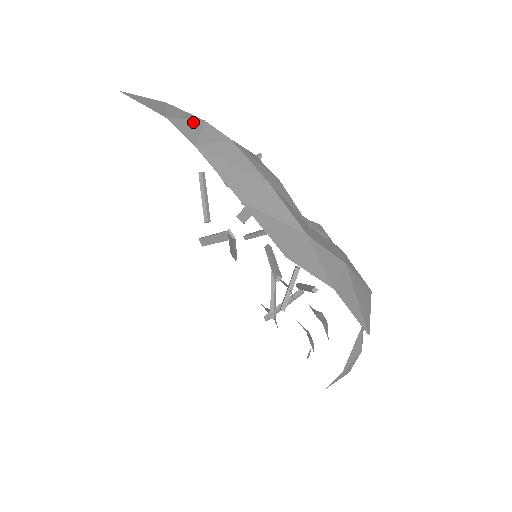
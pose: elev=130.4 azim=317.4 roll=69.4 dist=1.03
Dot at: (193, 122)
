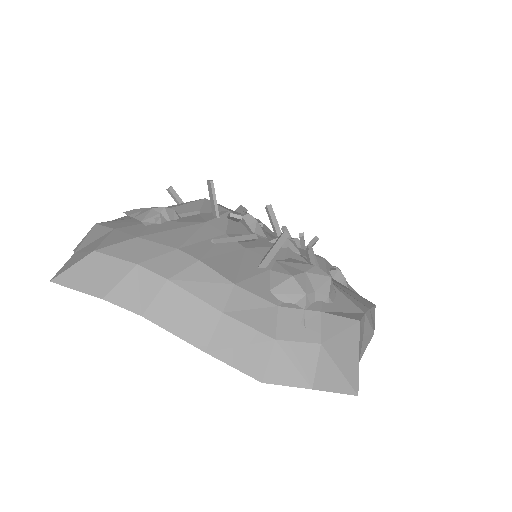
Dot at: (127, 279)
